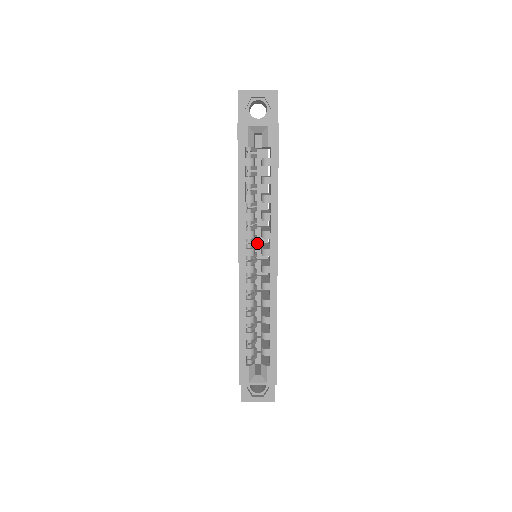
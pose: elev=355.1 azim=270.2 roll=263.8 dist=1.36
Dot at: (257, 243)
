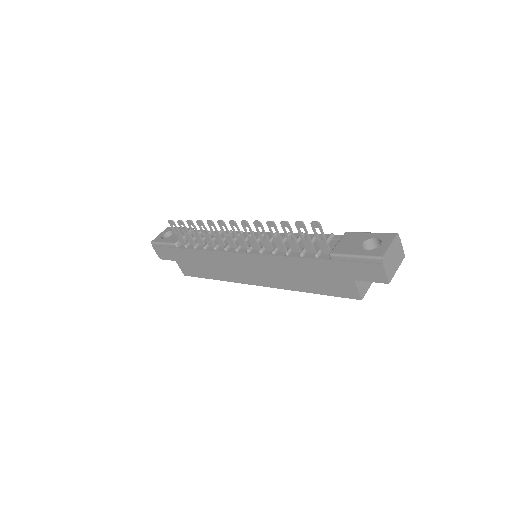
Dot at: occluded
